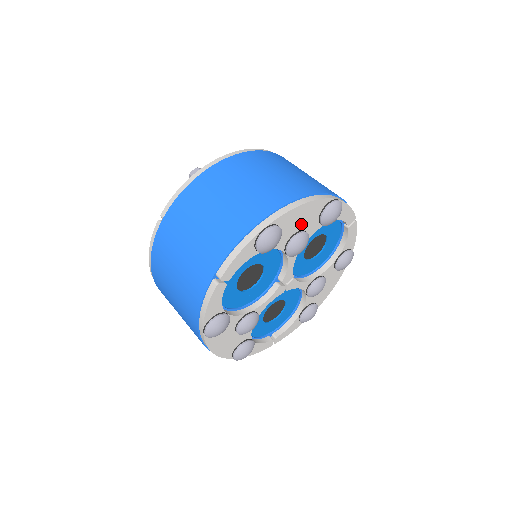
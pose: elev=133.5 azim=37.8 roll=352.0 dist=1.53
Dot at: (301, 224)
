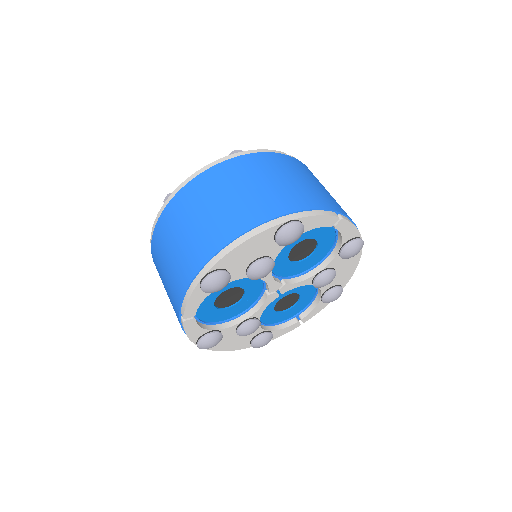
Dot at: (253, 255)
